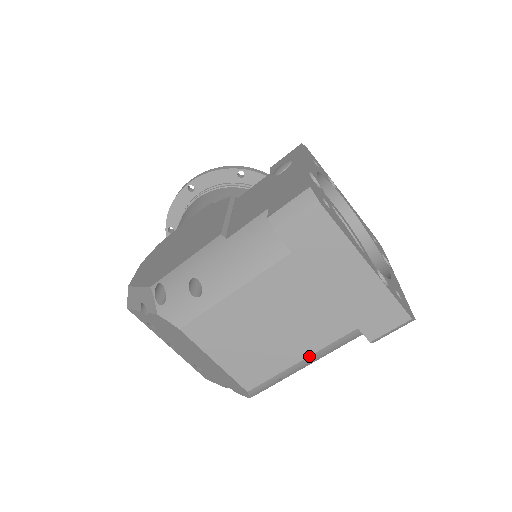
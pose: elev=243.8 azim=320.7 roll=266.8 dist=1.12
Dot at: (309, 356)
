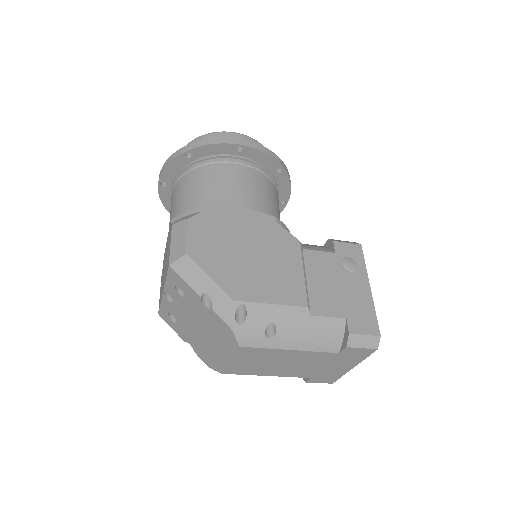
Dot at: occluded
